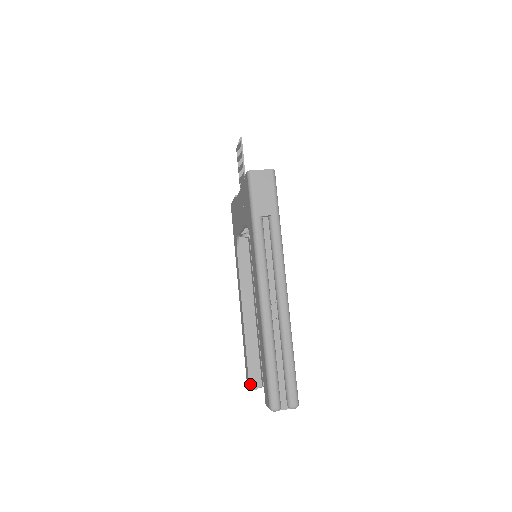
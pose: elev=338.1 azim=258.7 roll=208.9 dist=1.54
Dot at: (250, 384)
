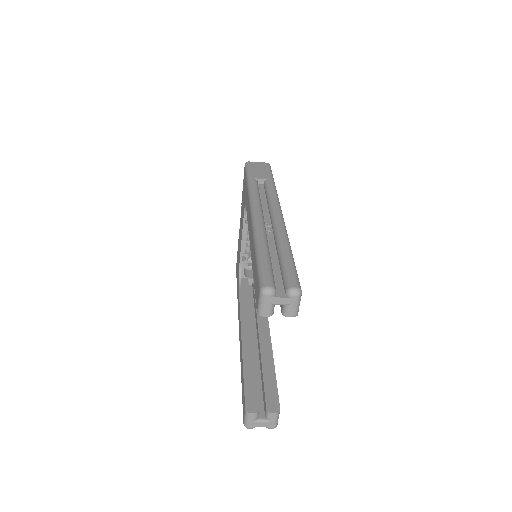
Dot at: (246, 405)
